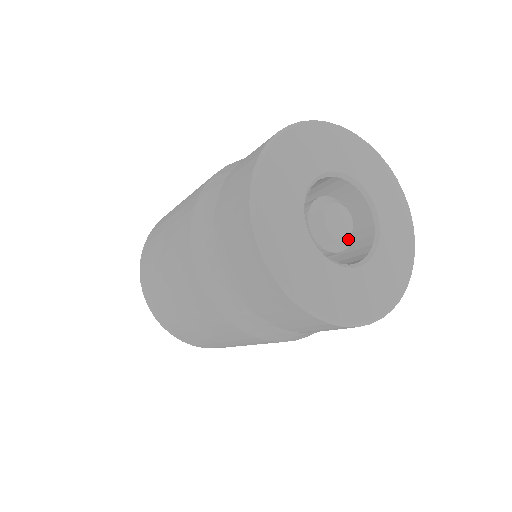
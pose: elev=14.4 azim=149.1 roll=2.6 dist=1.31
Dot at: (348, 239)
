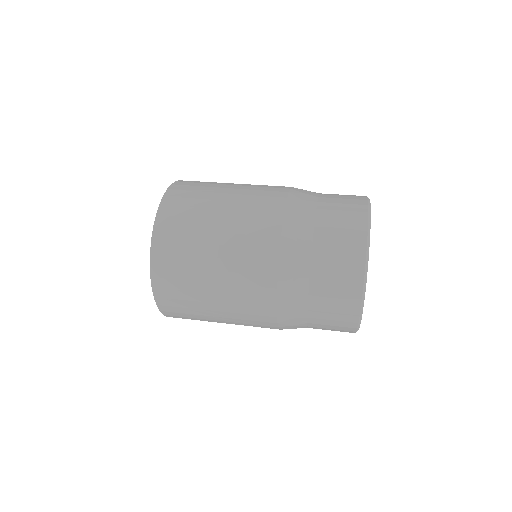
Dot at: occluded
